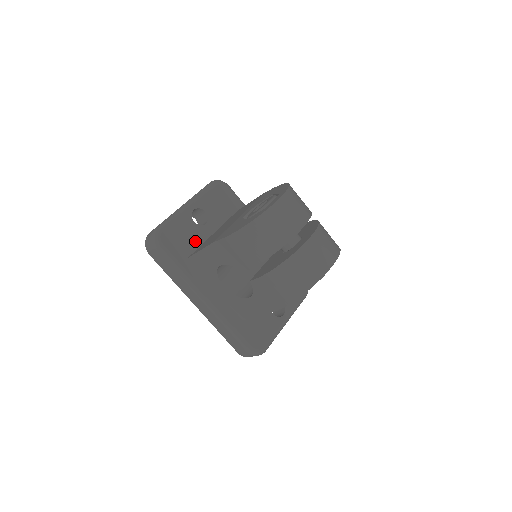
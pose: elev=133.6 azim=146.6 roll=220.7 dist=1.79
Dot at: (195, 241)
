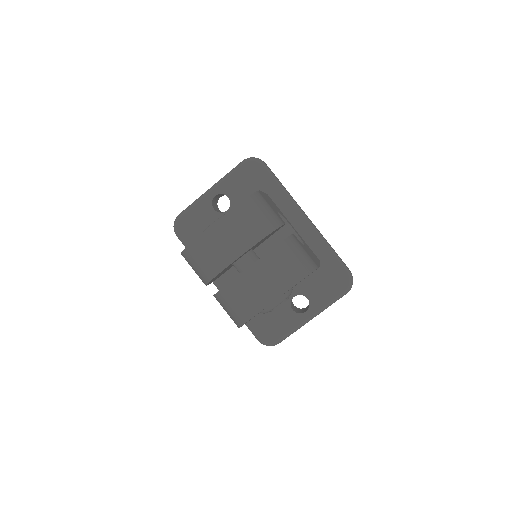
Dot at: occluded
